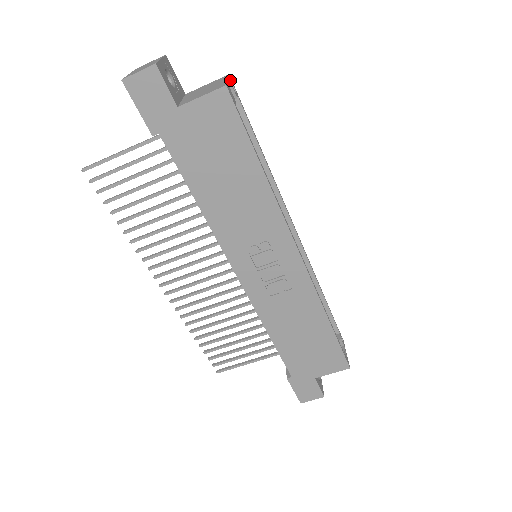
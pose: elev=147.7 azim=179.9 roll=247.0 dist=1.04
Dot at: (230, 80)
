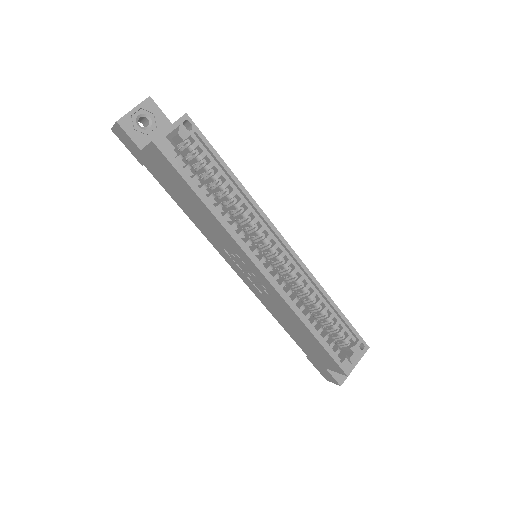
Dot at: (182, 121)
